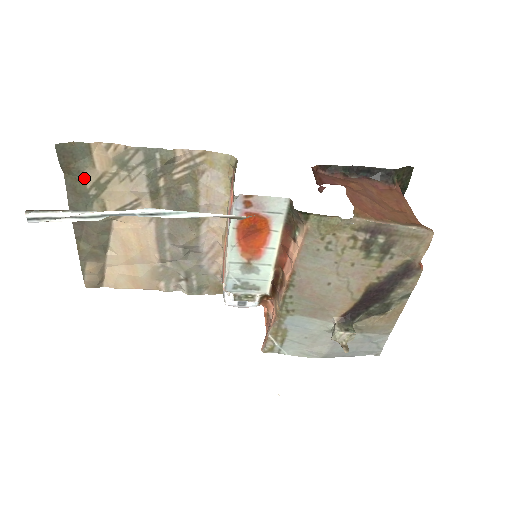
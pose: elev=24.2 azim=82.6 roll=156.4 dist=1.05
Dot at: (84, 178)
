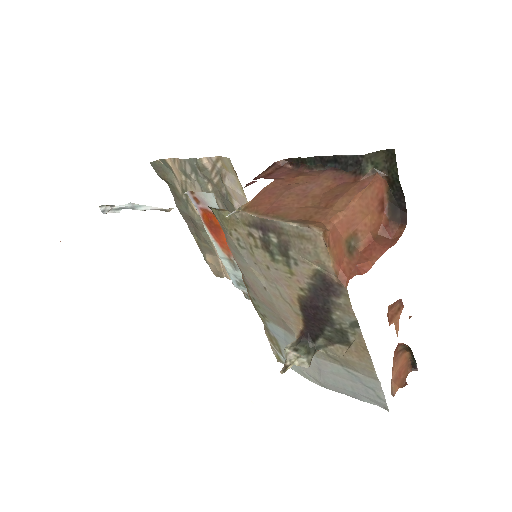
Dot at: (176, 186)
